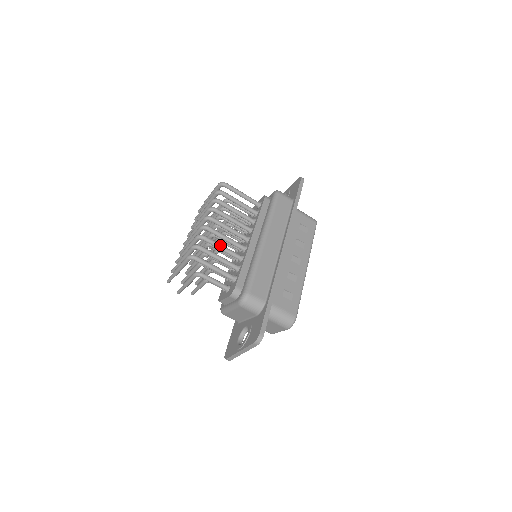
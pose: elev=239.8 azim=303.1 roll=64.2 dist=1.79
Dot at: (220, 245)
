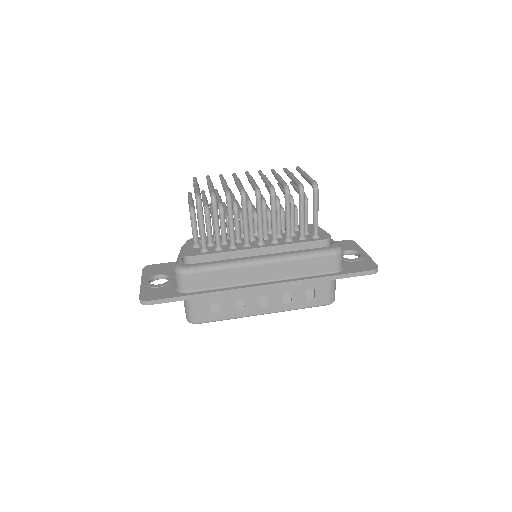
Dot at: (231, 220)
